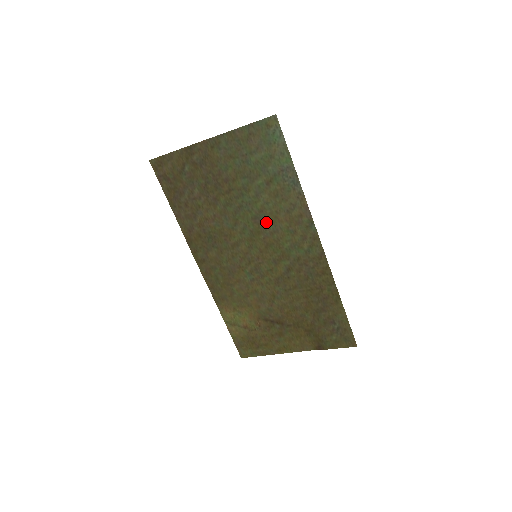
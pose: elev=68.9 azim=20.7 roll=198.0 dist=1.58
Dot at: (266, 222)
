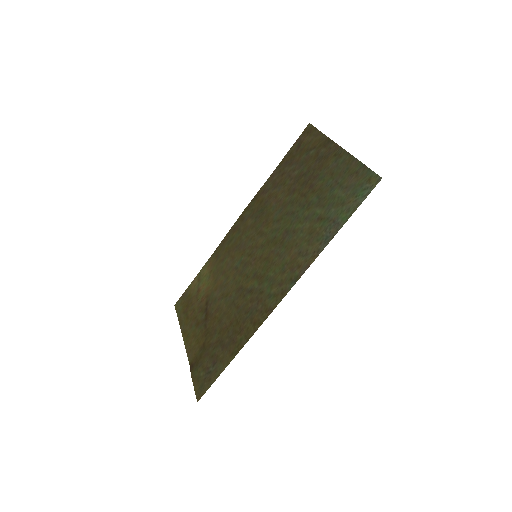
Dot at: (286, 242)
